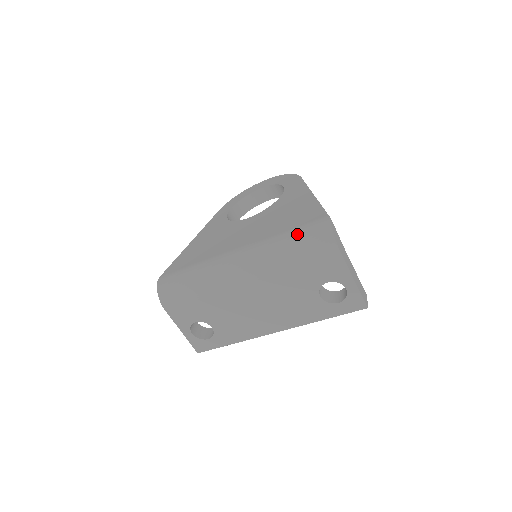
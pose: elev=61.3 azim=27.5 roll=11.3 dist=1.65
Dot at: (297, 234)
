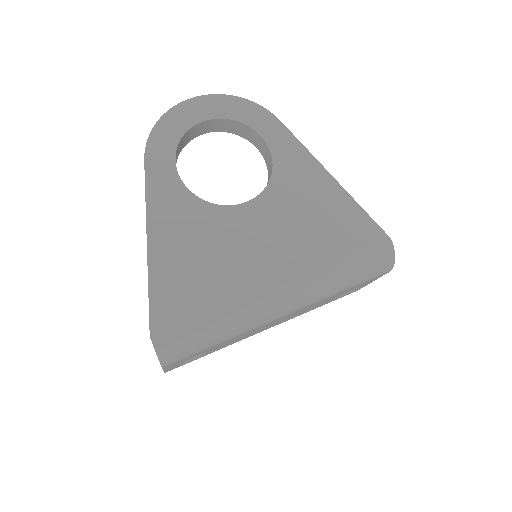
Dot at: (359, 261)
